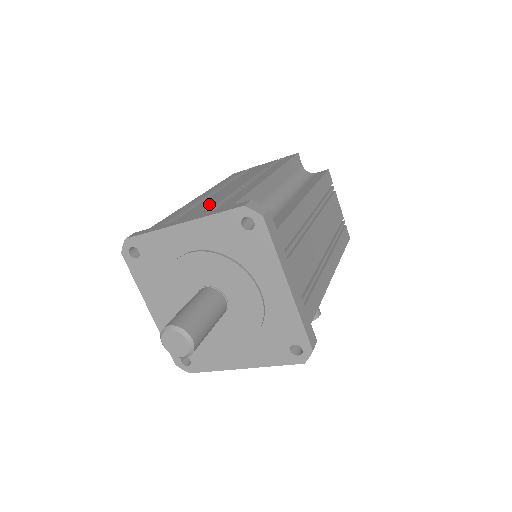
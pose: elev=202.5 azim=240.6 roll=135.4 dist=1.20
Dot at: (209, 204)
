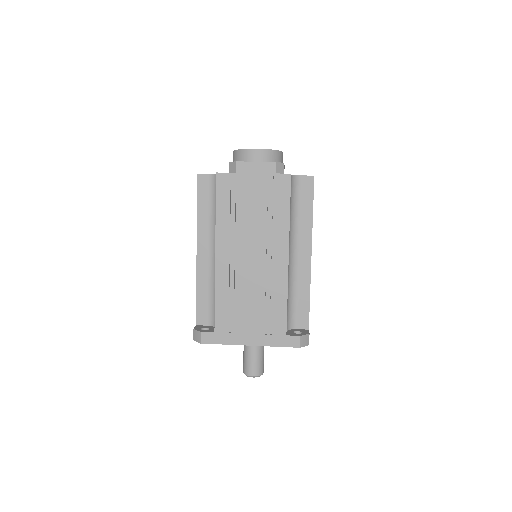
Dot at: (254, 309)
